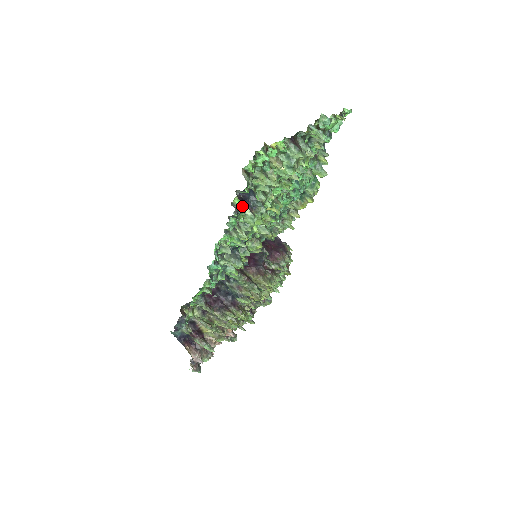
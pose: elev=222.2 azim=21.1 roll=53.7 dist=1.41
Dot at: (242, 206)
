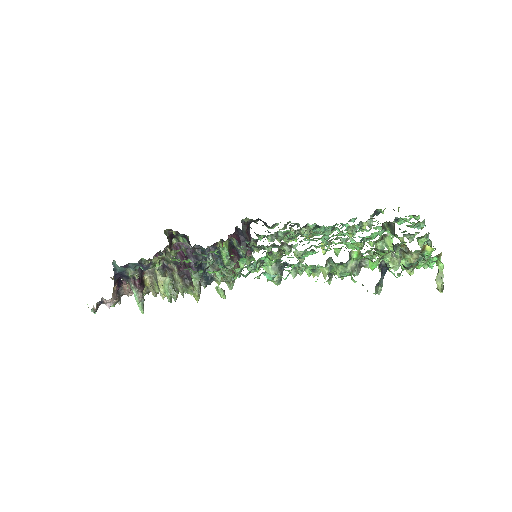
Dot at: occluded
